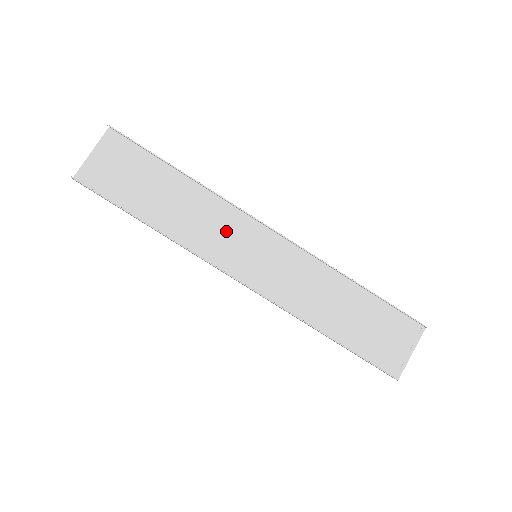
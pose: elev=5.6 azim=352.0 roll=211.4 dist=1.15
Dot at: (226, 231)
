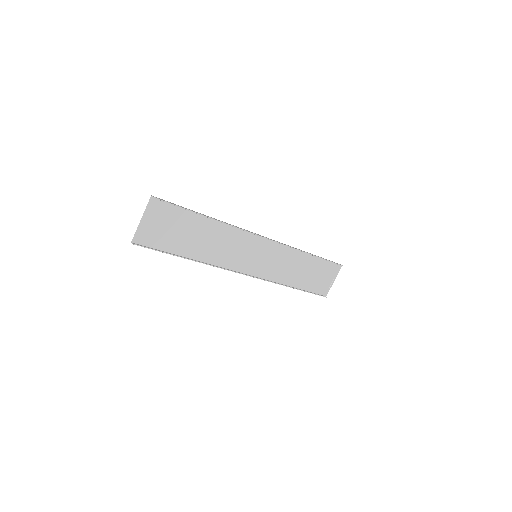
Dot at: (238, 246)
